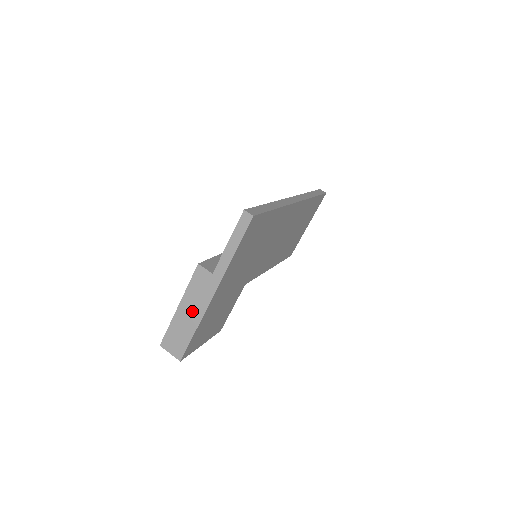
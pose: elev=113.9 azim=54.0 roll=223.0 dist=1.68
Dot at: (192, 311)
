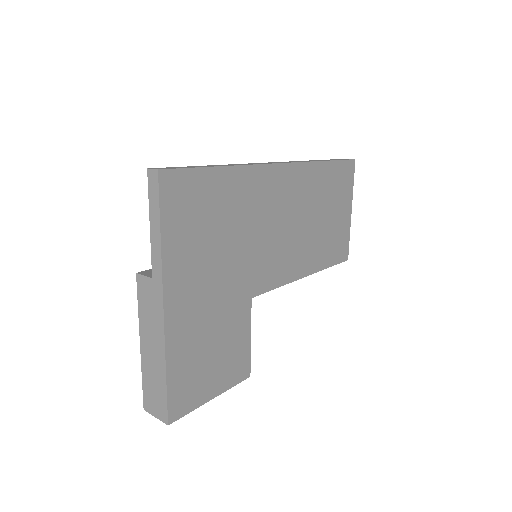
Dot at: (153, 344)
